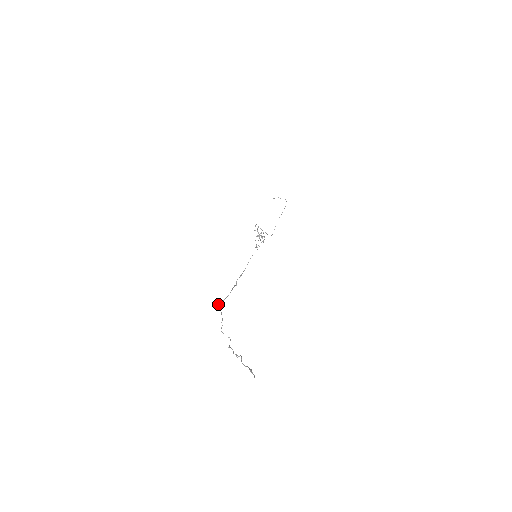
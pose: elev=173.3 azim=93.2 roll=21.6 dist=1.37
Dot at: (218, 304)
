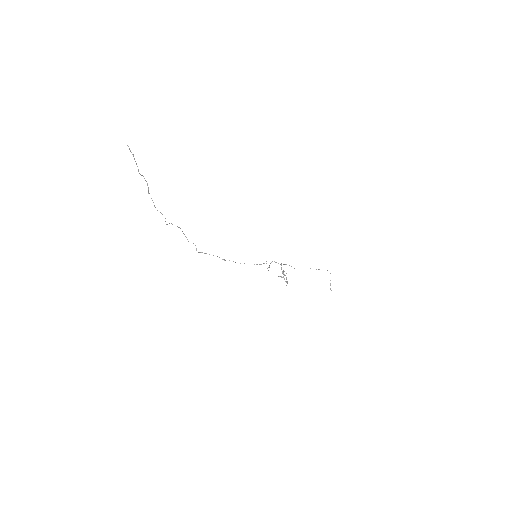
Dot at: occluded
